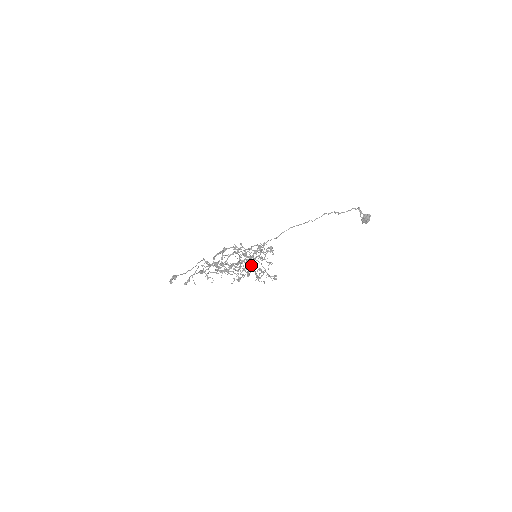
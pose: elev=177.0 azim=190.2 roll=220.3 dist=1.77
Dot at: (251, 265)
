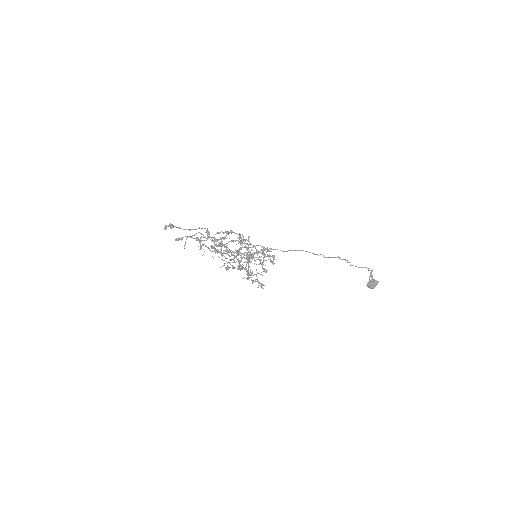
Dot at: occluded
